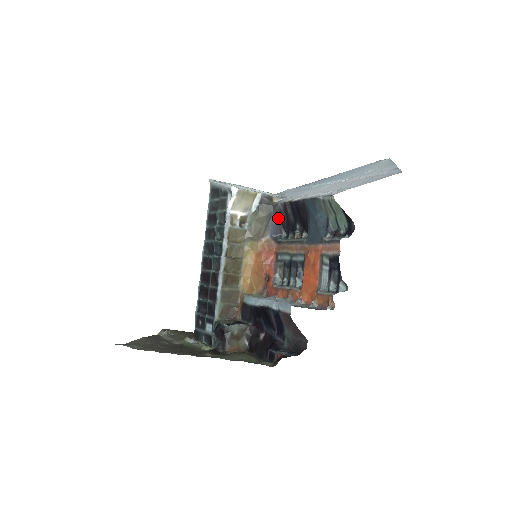
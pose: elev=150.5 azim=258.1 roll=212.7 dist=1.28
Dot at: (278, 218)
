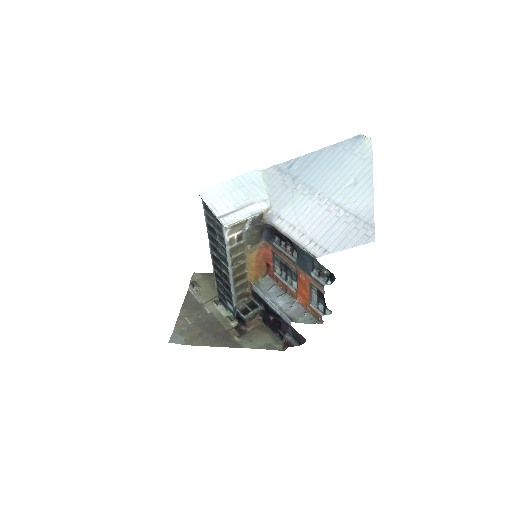
Dot at: (270, 231)
